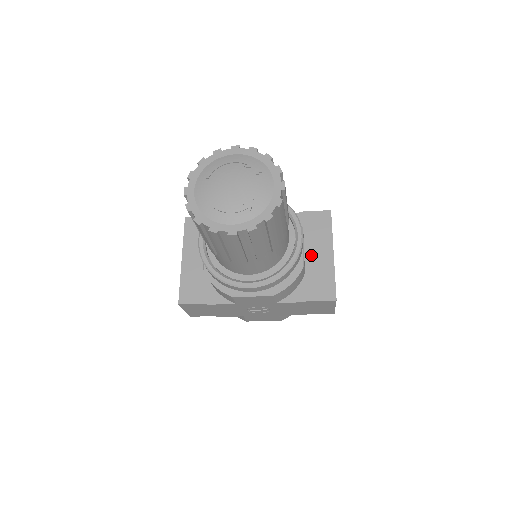
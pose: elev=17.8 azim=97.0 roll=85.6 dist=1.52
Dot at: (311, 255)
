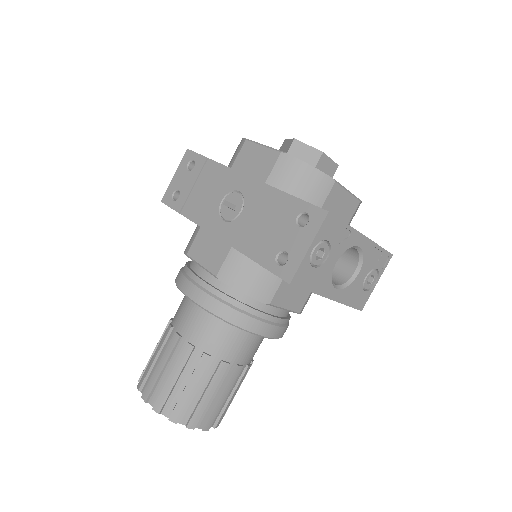
Dot at: occluded
